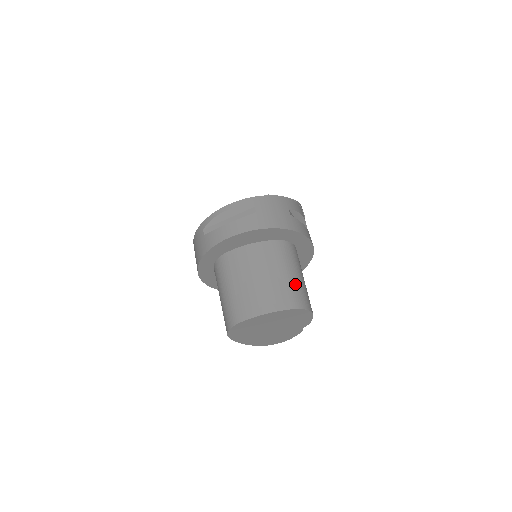
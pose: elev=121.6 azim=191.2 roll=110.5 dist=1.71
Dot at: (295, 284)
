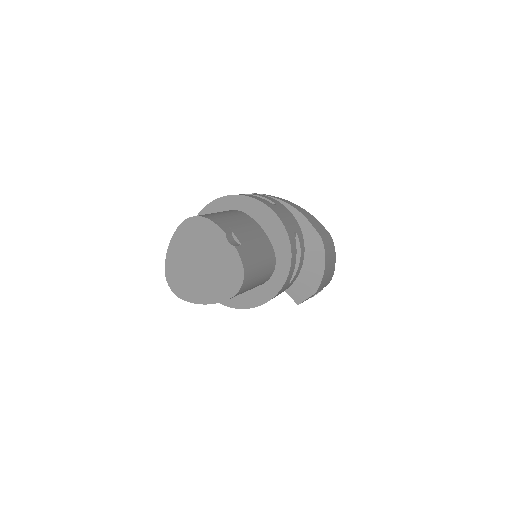
Dot at: occluded
